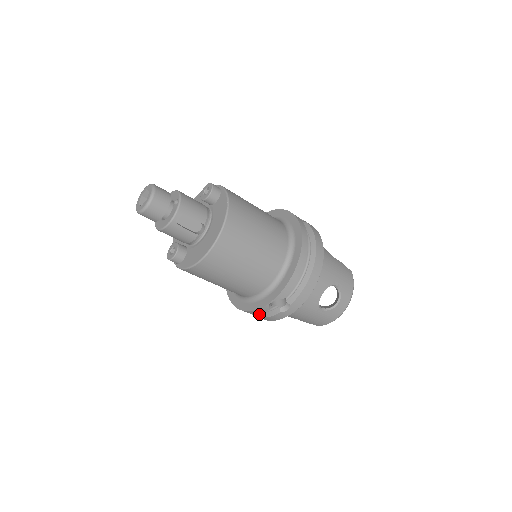
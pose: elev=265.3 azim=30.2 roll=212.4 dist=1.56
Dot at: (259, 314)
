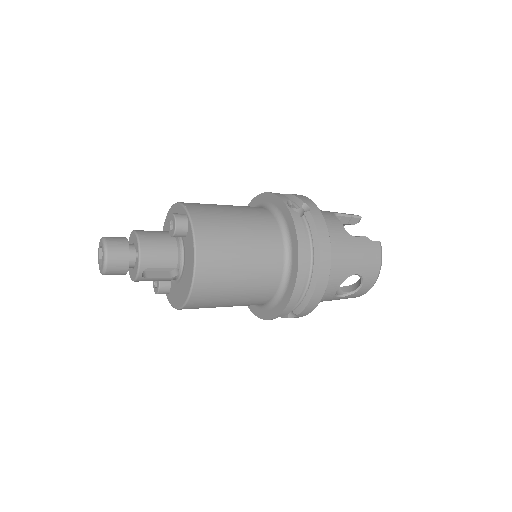
Dot at: occluded
